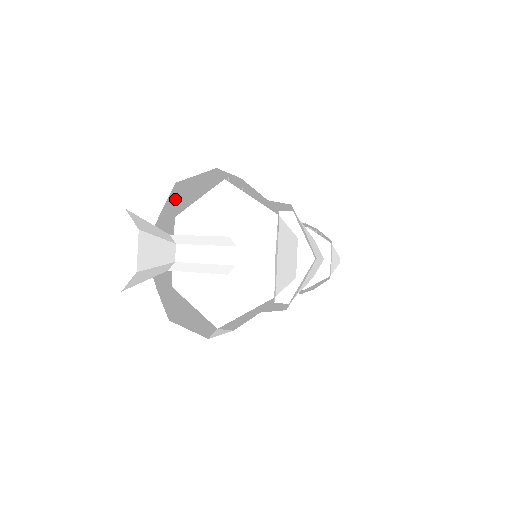
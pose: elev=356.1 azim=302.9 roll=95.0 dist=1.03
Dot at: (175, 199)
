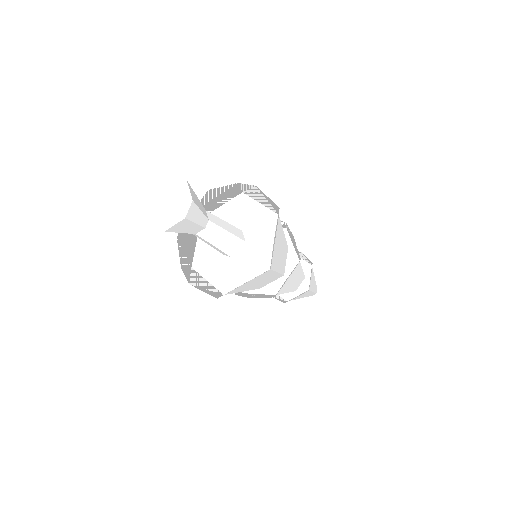
Dot at: (250, 189)
